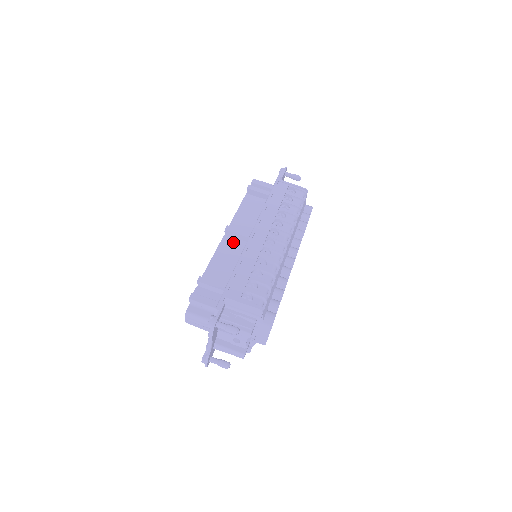
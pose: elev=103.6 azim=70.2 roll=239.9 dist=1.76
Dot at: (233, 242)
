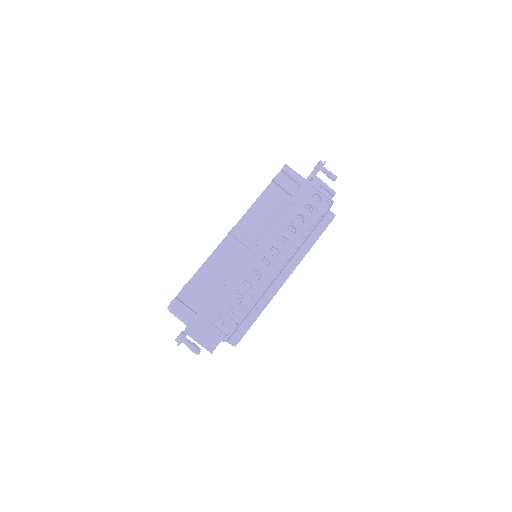
Dot at: (234, 244)
